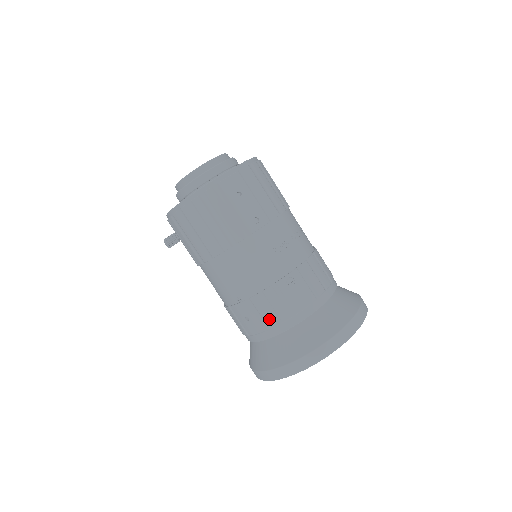
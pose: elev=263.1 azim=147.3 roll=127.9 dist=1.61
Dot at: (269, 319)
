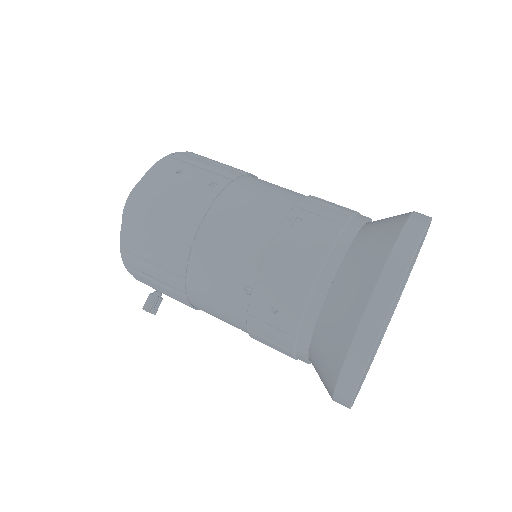
Dot at: (298, 284)
